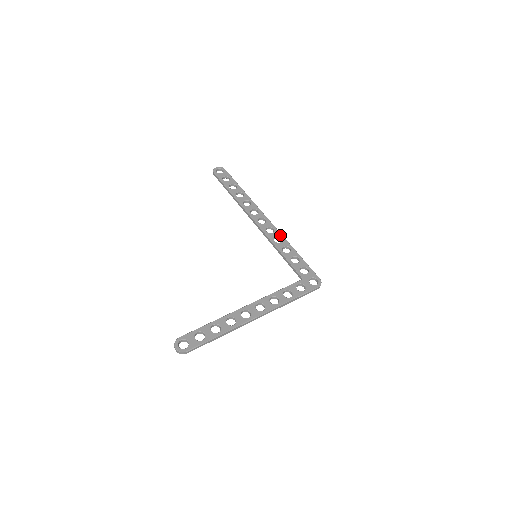
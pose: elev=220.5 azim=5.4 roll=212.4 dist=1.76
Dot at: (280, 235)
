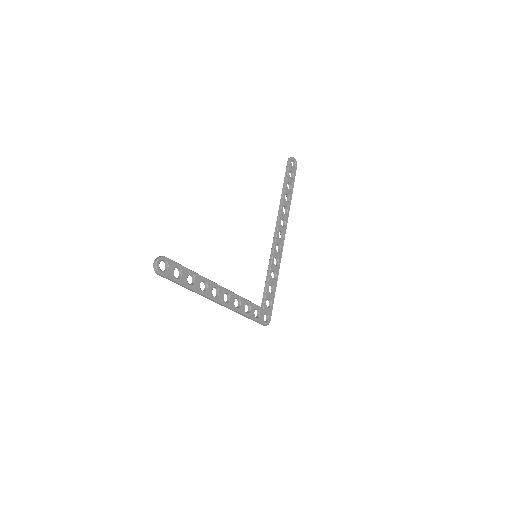
Dot at: (280, 260)
